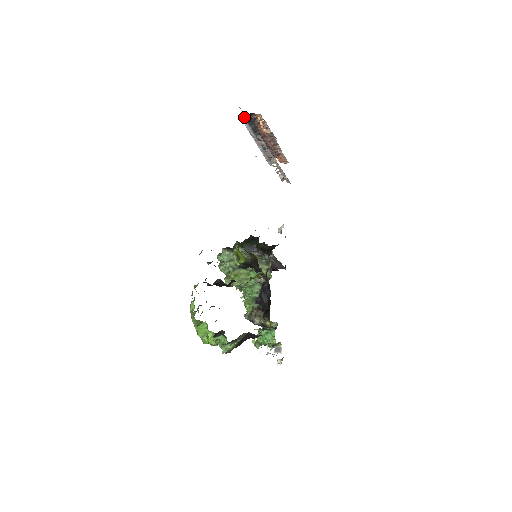
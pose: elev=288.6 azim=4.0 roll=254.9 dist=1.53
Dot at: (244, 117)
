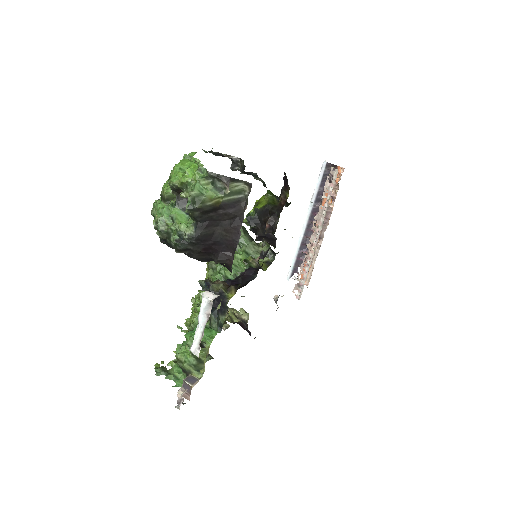
Dot at: (326, 166)
